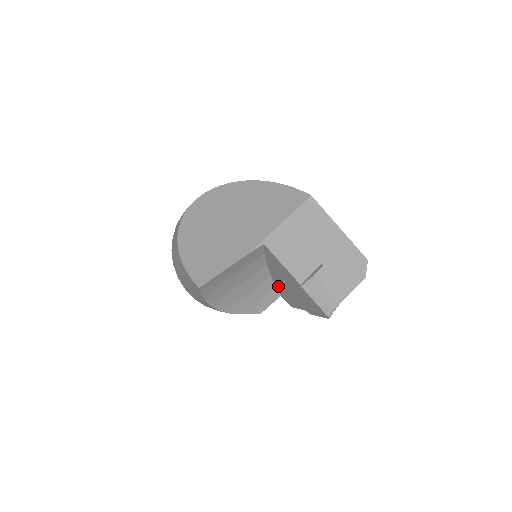
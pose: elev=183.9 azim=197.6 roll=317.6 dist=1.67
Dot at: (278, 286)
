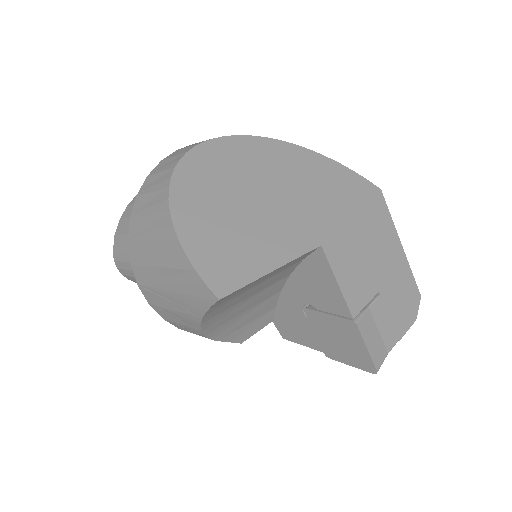
Dot at: (283, 307)
